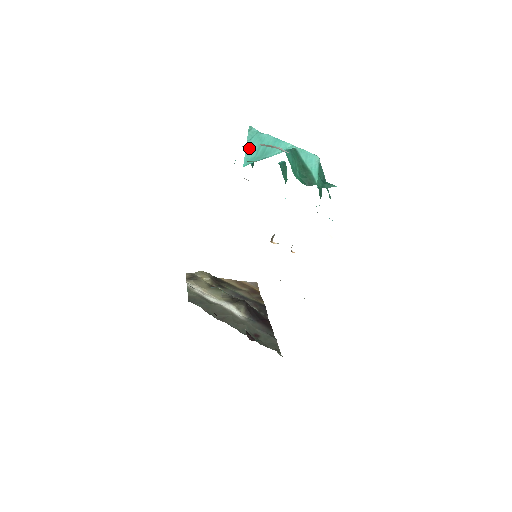
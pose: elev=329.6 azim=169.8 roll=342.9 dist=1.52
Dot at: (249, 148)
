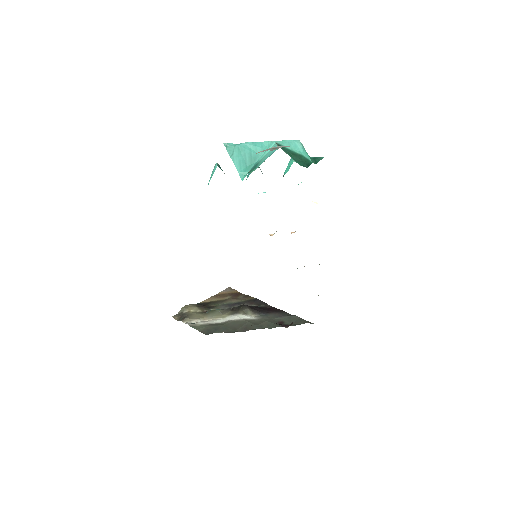
Dot at: (236, 162)
